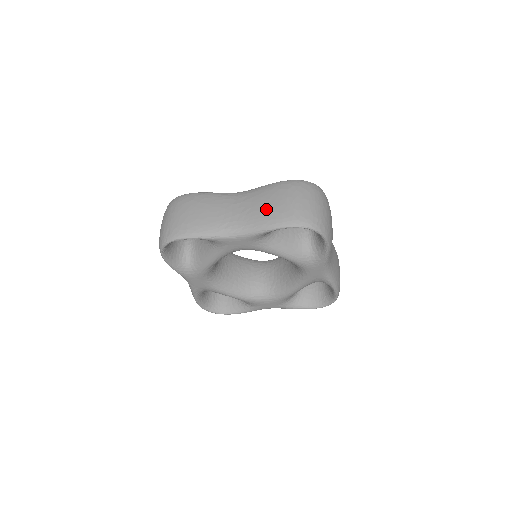
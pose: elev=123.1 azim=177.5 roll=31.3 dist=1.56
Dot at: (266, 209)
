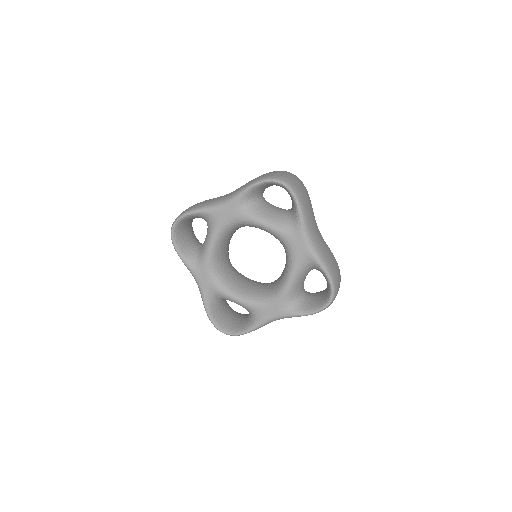
Dot at: occluded
